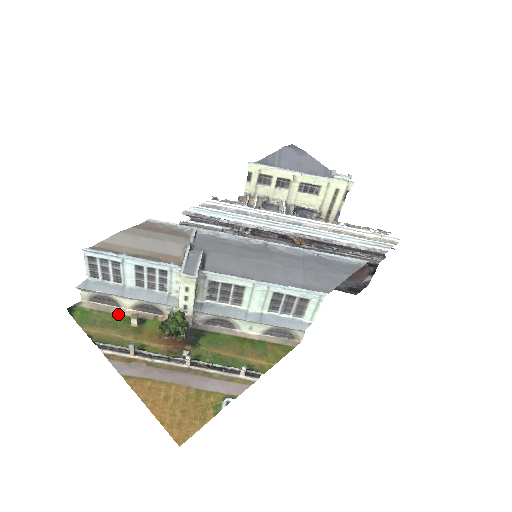
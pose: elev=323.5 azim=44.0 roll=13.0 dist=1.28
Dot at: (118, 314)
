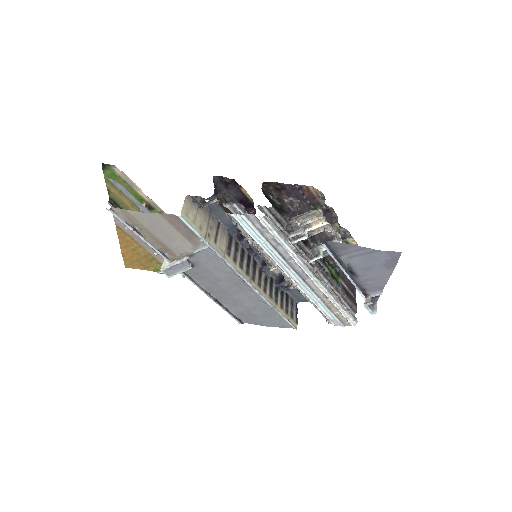
Dot at: (137, 192)
